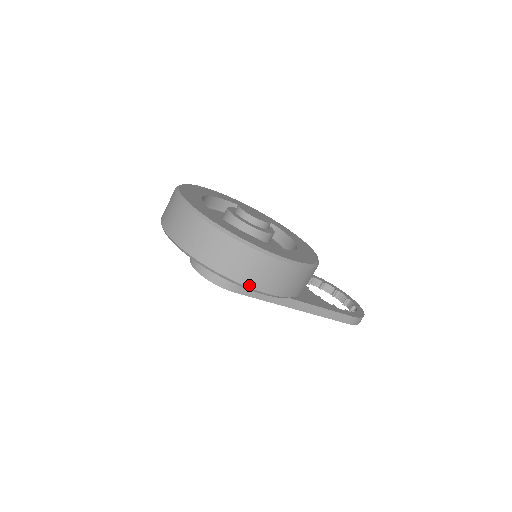
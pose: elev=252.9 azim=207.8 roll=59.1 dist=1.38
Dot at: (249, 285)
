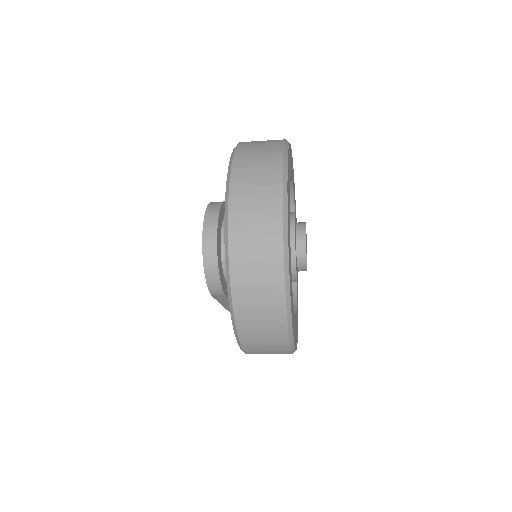
Dot at: (245, 348)
